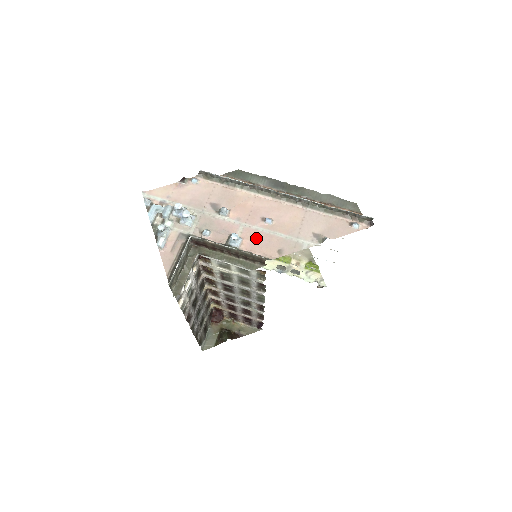
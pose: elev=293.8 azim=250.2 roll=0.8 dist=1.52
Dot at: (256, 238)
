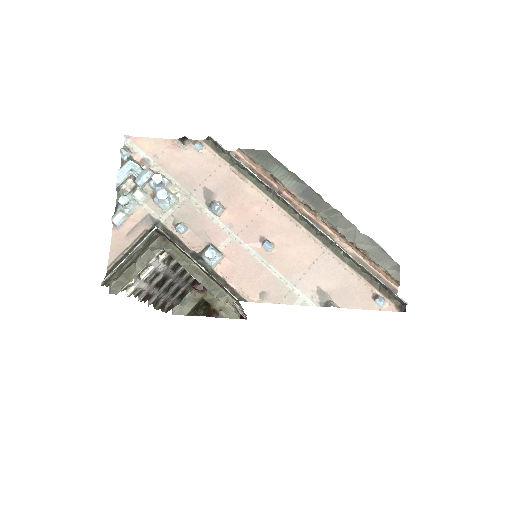
Dot at: (241, 262)
